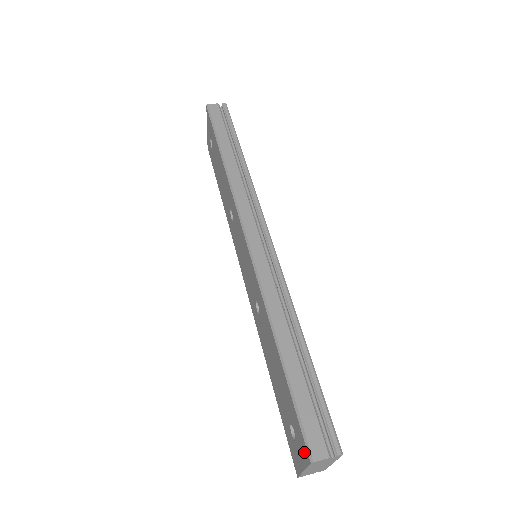
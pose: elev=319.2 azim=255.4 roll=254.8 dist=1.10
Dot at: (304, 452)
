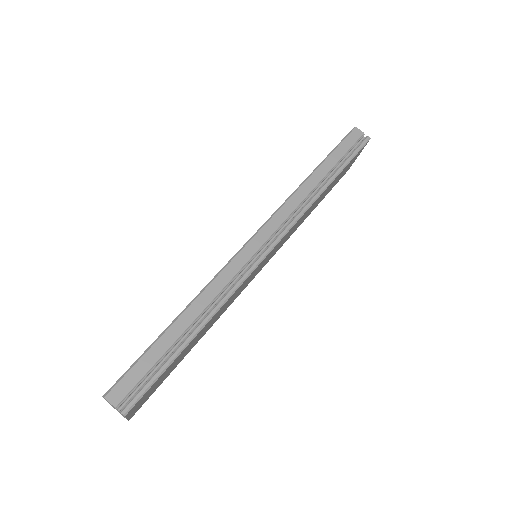
Dot at: occluded
